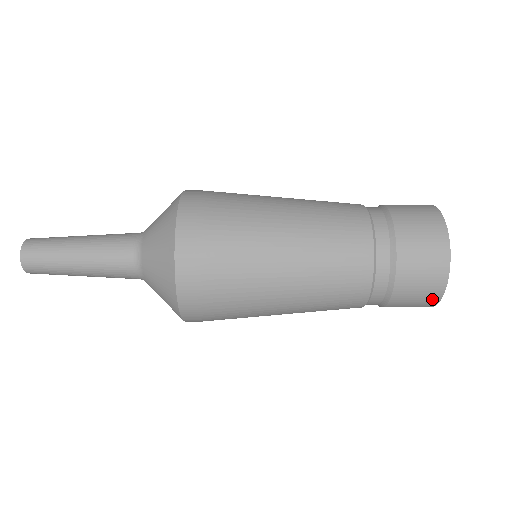
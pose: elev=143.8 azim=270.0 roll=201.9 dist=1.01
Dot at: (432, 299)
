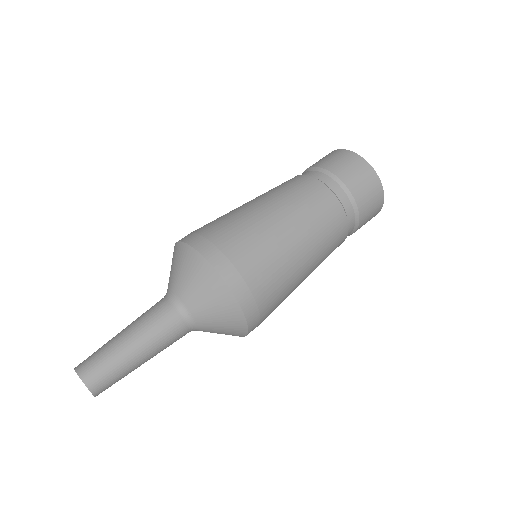
Dot at: (380, 202)
